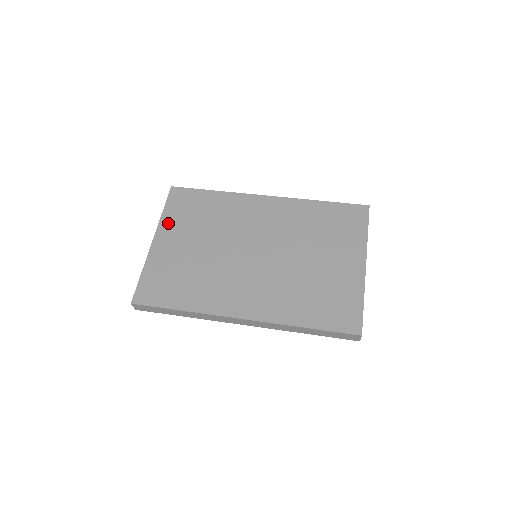
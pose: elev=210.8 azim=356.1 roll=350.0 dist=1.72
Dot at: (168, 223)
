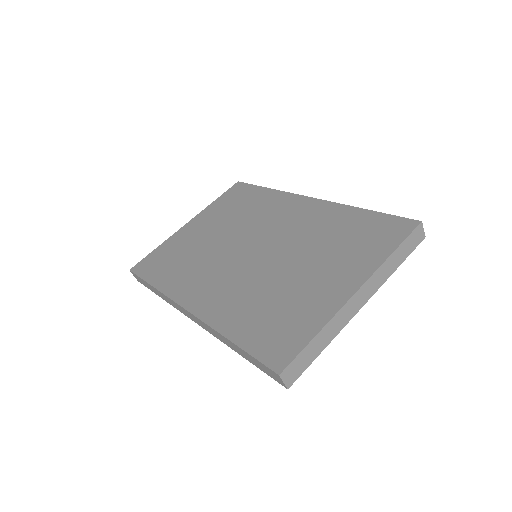
Dot at: (209, 211)
